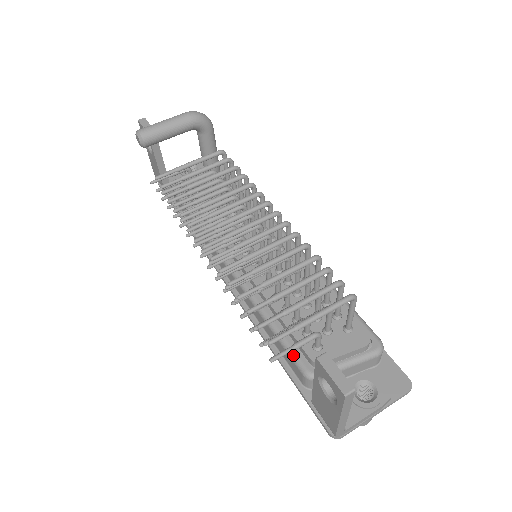
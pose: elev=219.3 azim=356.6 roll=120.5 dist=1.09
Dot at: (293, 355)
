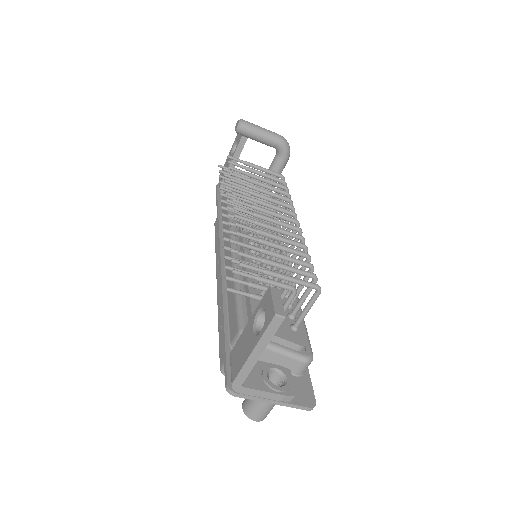
Dot at: (240, 315)
